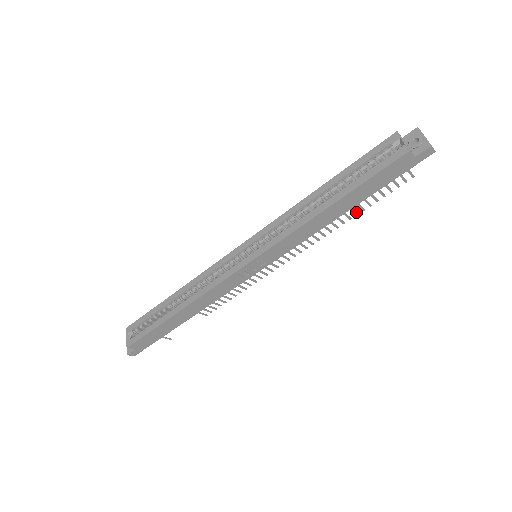
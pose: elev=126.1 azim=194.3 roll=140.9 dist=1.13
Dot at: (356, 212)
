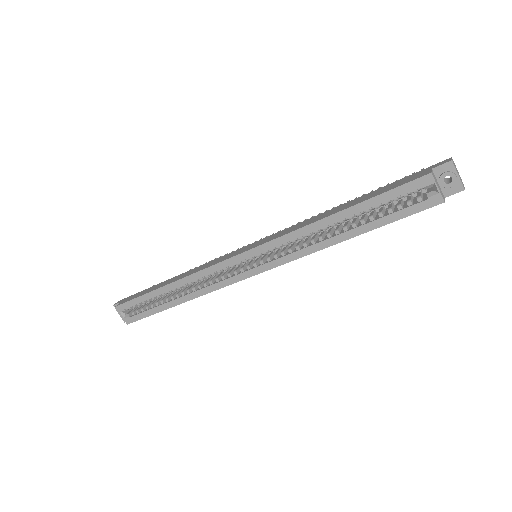
Dot at: occluded
